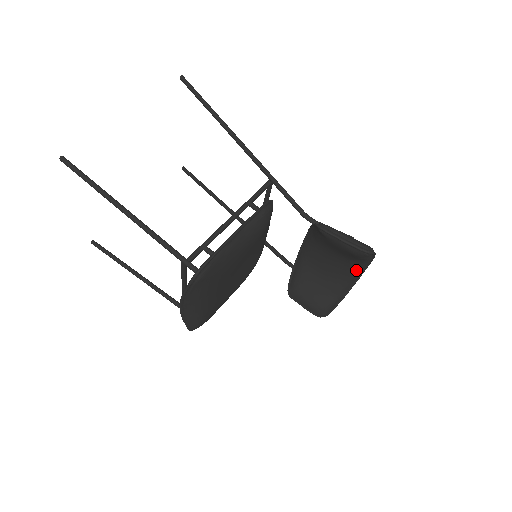
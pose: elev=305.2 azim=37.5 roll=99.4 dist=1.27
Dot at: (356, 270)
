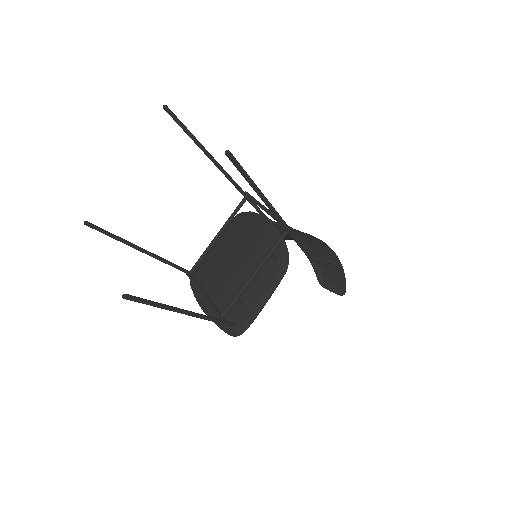
Dot at: occluded
